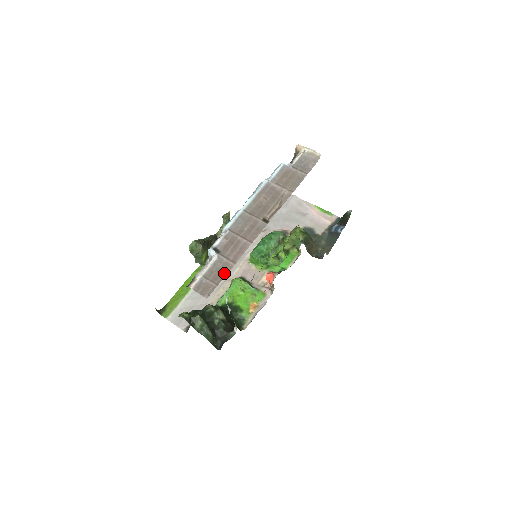
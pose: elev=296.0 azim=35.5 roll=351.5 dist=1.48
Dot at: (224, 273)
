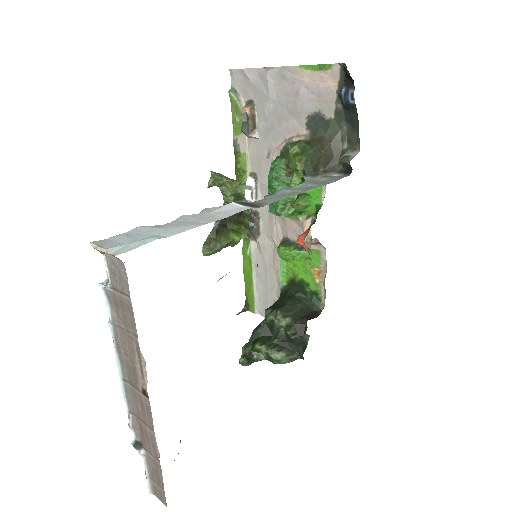
Dot at: (160, 475)
